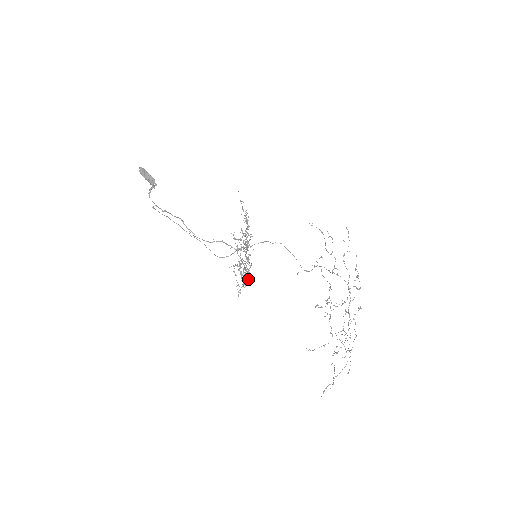
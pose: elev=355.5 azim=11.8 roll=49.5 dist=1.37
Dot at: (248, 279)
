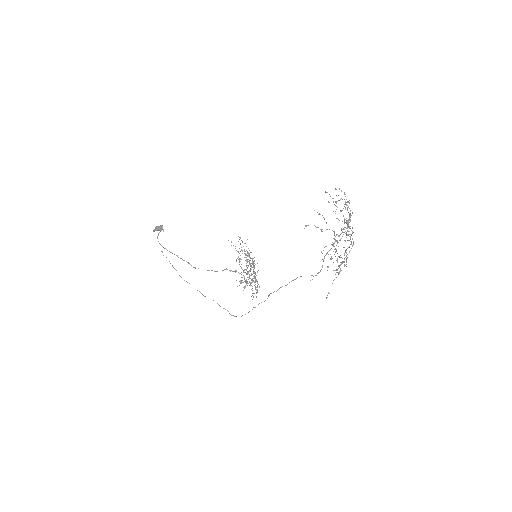
Dot at: (257, 292)
